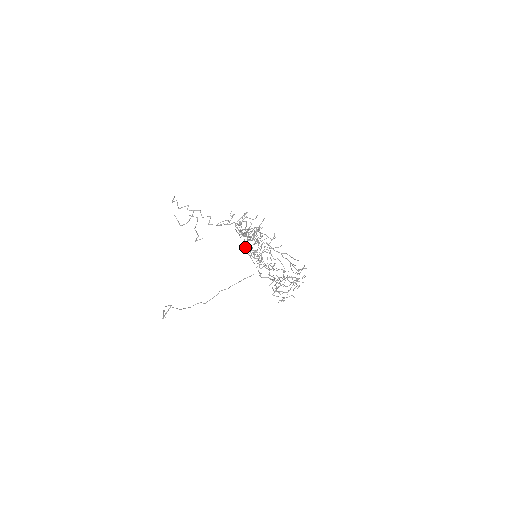
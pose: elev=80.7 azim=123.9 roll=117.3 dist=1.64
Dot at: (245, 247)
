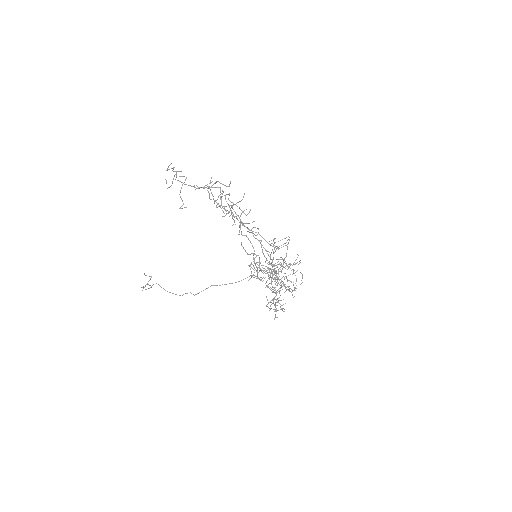
Dot at: occluded
